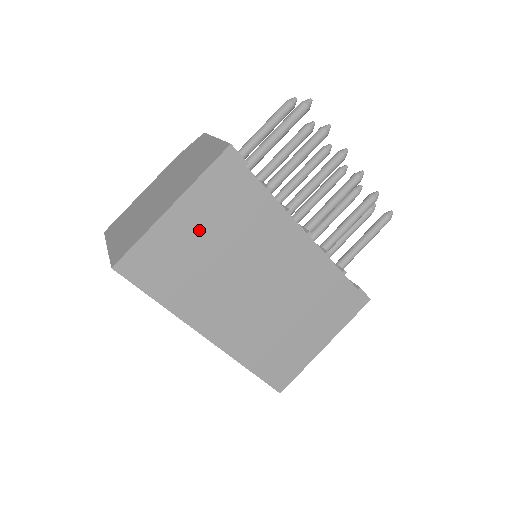
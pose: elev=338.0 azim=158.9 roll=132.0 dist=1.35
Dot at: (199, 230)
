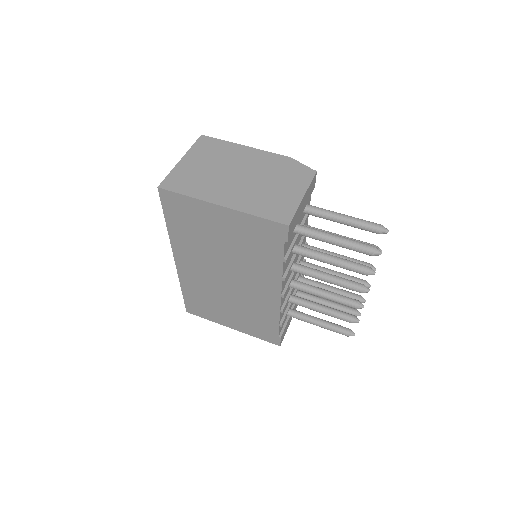
Dot at: (223, 229)
